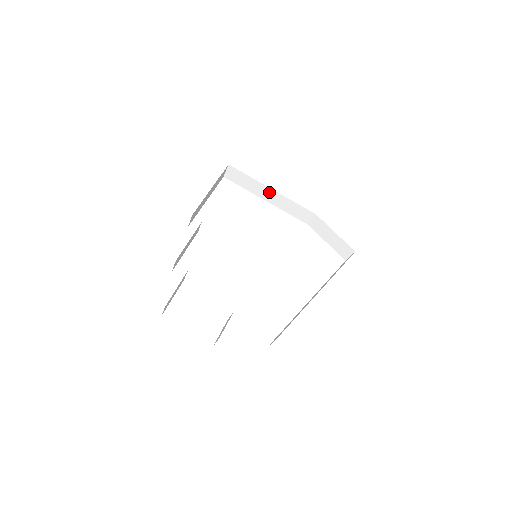
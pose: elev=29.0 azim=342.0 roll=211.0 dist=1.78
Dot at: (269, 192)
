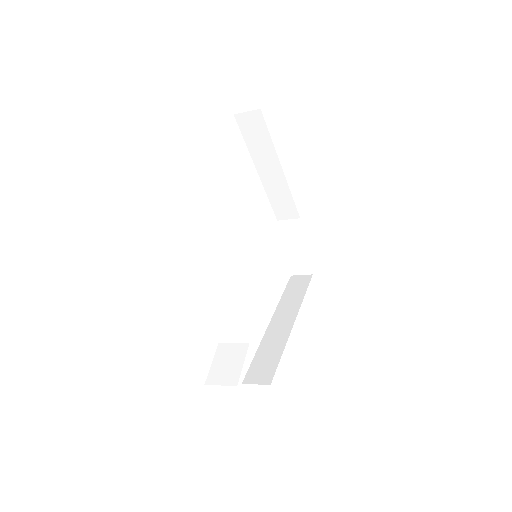
Dot at: (274, 168)
